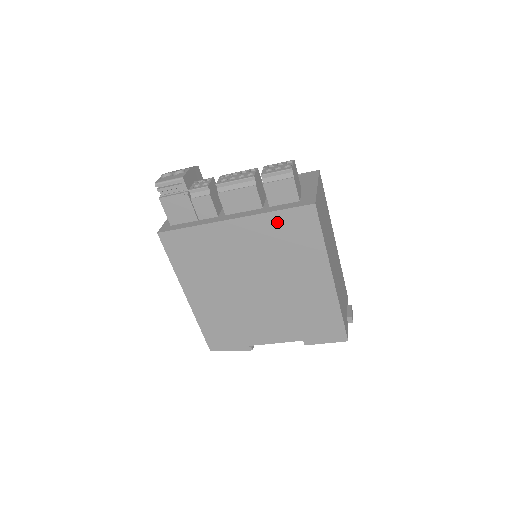
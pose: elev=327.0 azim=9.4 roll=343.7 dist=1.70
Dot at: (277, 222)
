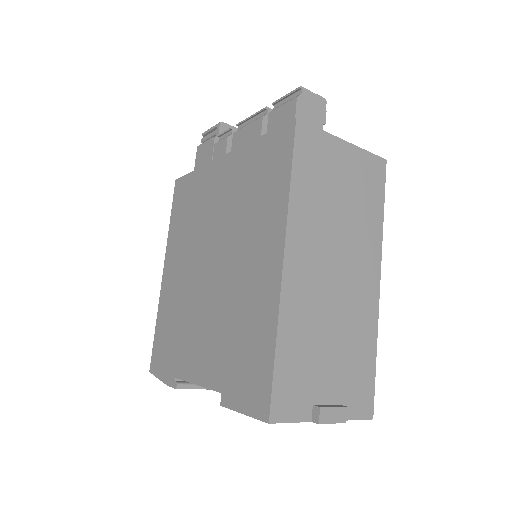
Dot at: (255, 155)
